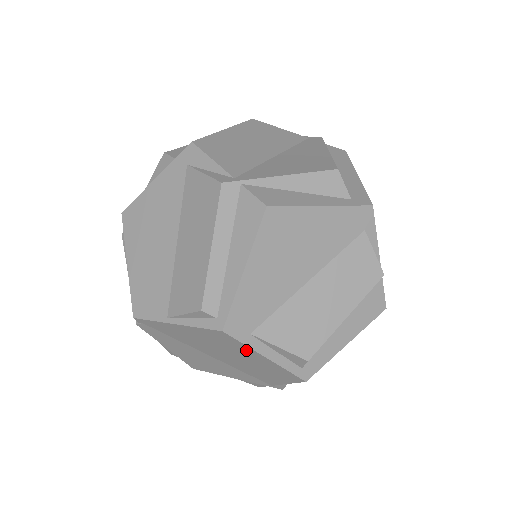
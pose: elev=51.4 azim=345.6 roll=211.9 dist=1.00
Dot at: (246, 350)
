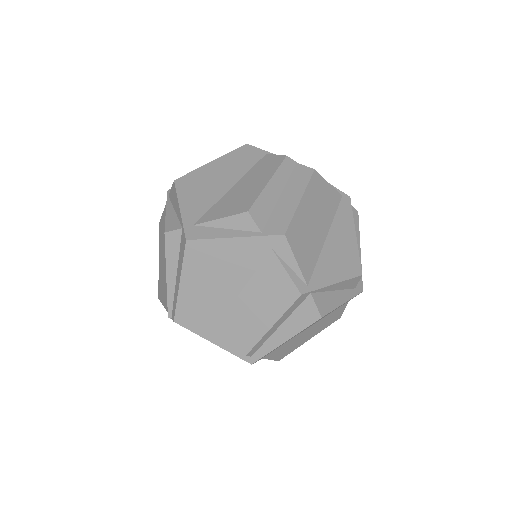
Dot at: occluded
